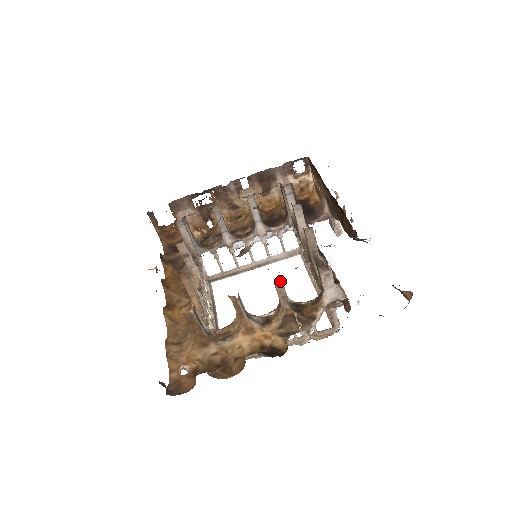
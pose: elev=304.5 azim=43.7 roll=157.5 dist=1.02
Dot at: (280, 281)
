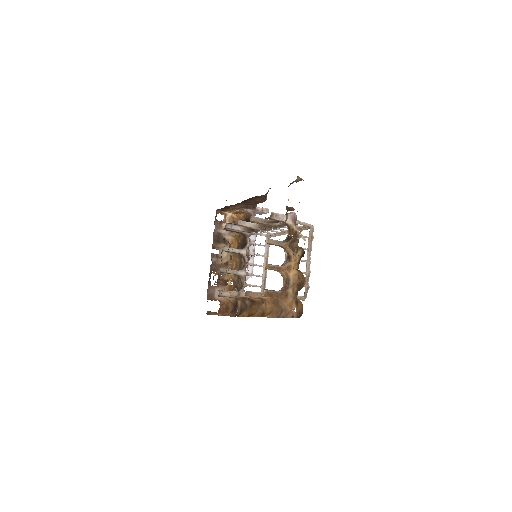
Dot at: (268, 240)
